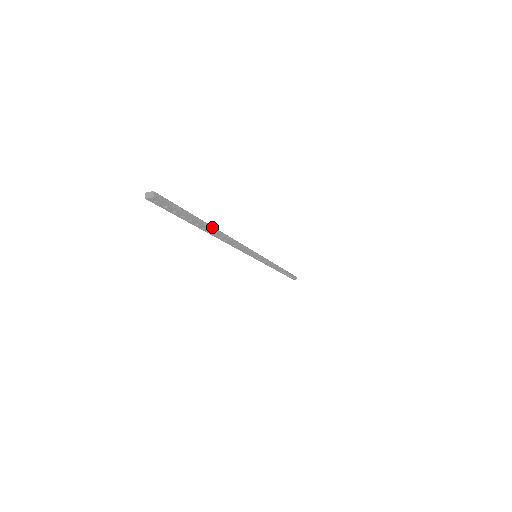
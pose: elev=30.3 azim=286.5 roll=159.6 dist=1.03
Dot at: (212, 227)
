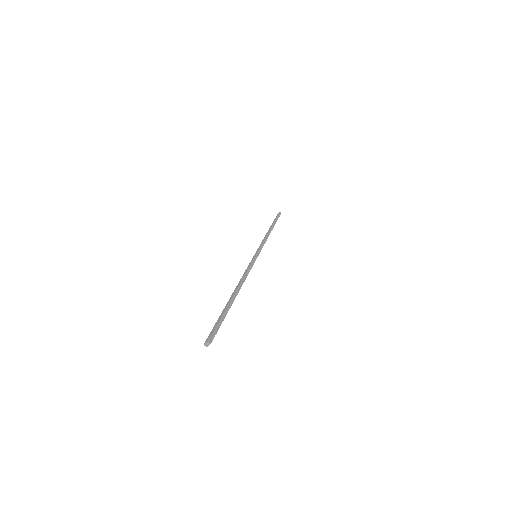
Dot at: (233, 297)
